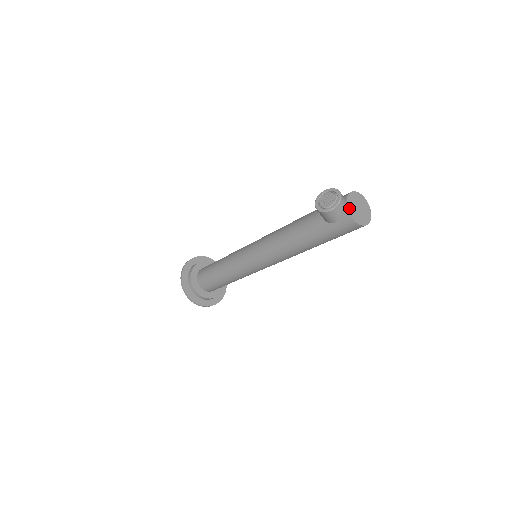
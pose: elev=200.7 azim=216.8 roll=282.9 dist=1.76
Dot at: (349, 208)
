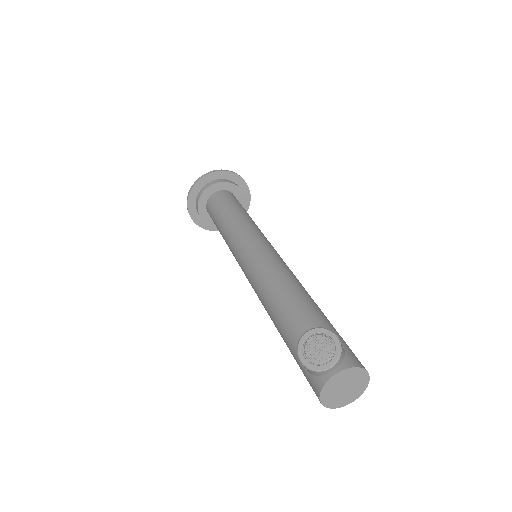
Dot at: (328, 384)
